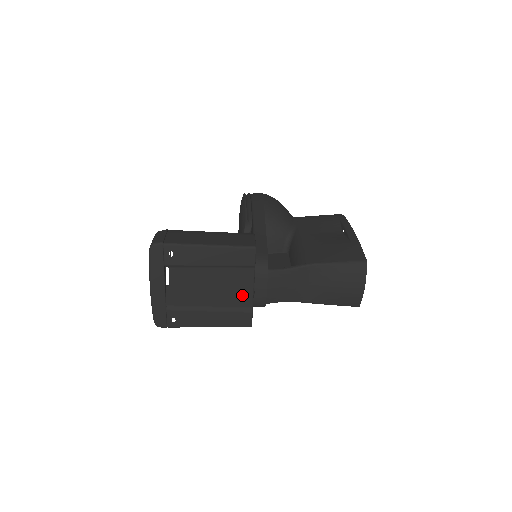
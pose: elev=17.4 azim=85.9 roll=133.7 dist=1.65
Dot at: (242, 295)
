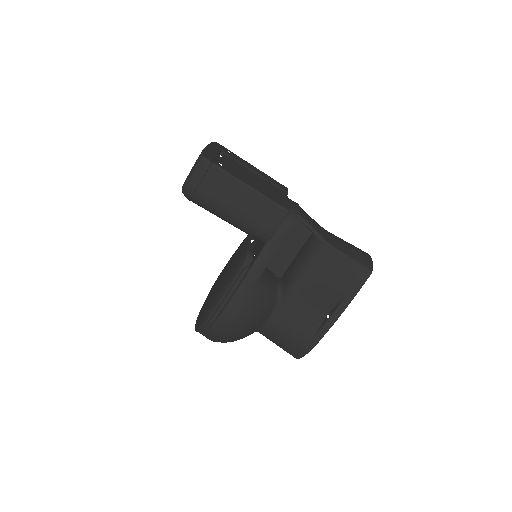
Dot at: (279, 196)
